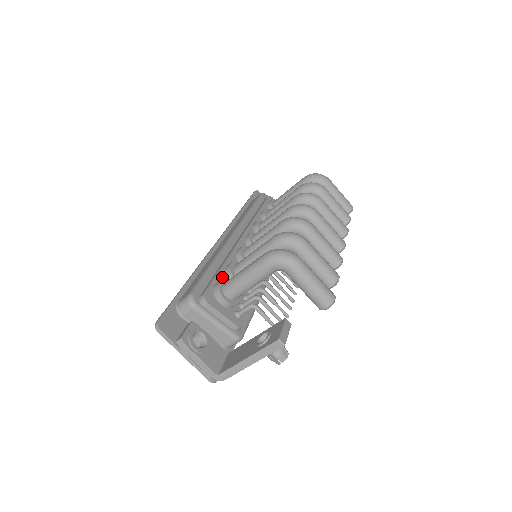
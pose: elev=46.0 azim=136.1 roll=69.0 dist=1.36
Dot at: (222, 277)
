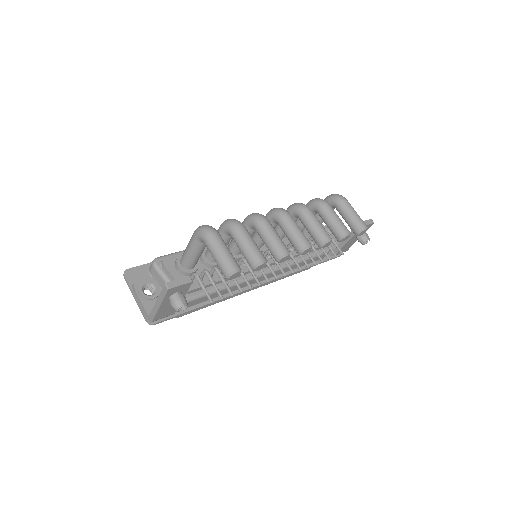
Dot at: occluded
